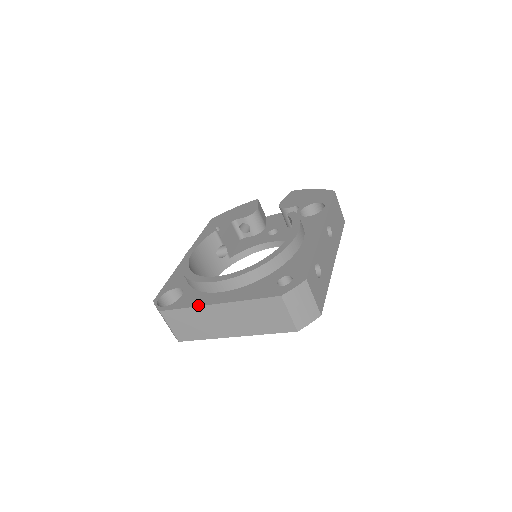
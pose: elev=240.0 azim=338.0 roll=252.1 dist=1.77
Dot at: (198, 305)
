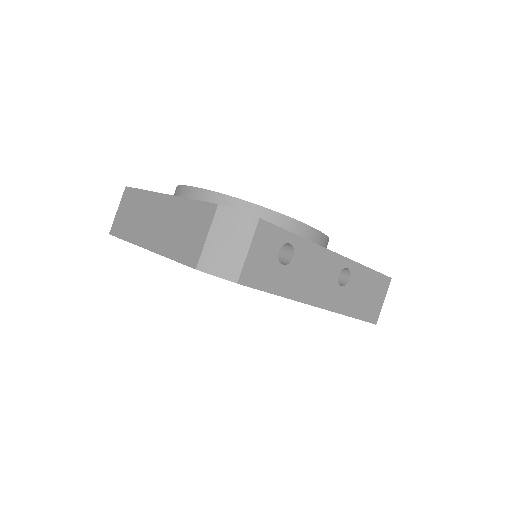
Dot at: occluded
